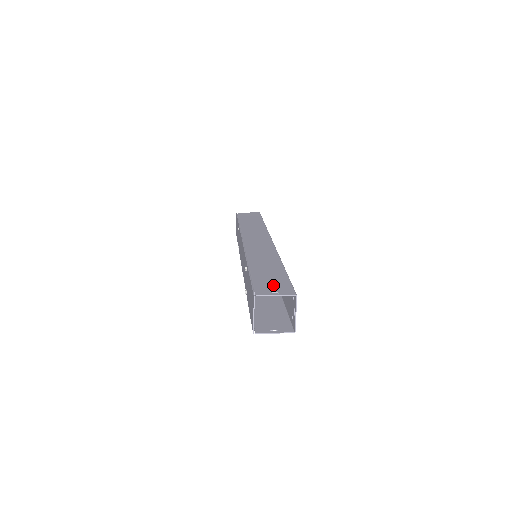
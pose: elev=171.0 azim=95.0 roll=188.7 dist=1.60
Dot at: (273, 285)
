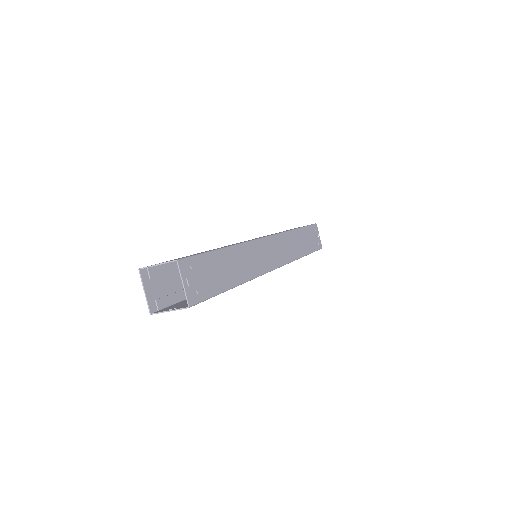
Dot at: (175, 259)
